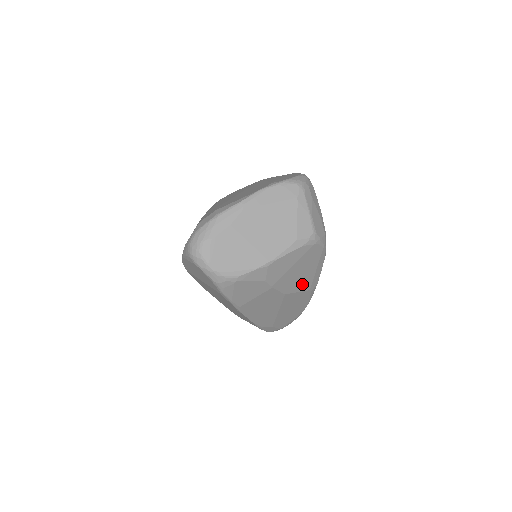
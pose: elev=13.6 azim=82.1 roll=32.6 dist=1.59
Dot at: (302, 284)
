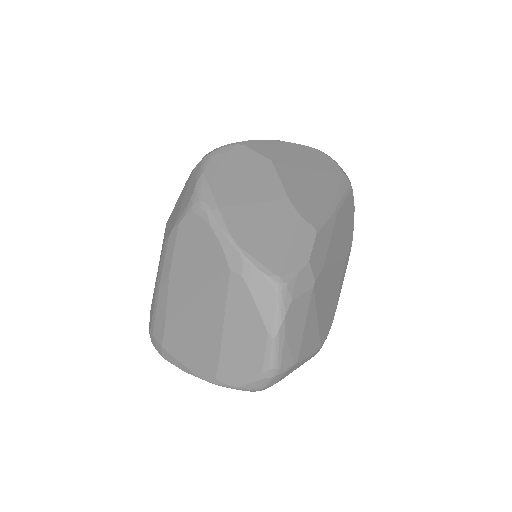
Dot at: occluded
